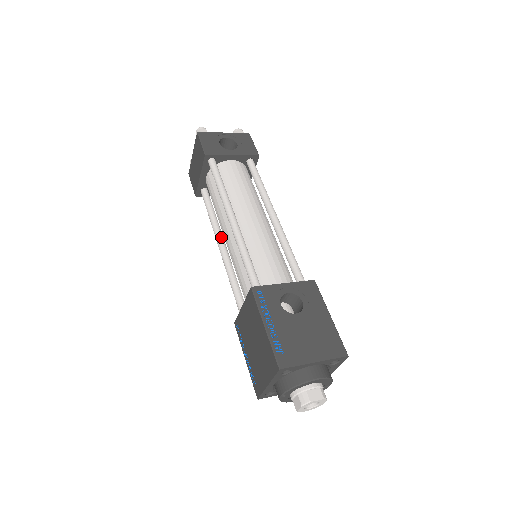
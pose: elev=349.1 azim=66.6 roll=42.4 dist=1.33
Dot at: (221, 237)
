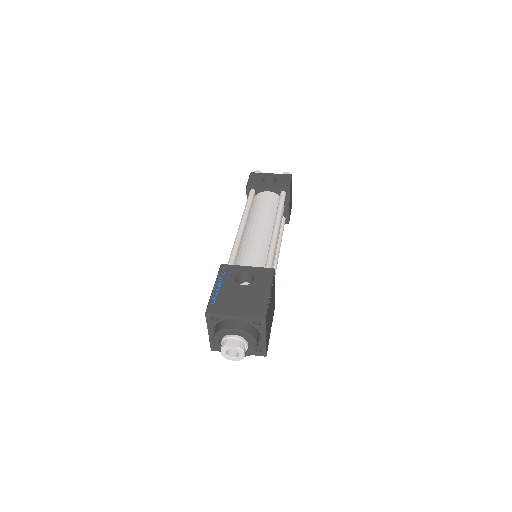
Dot at: occluded
